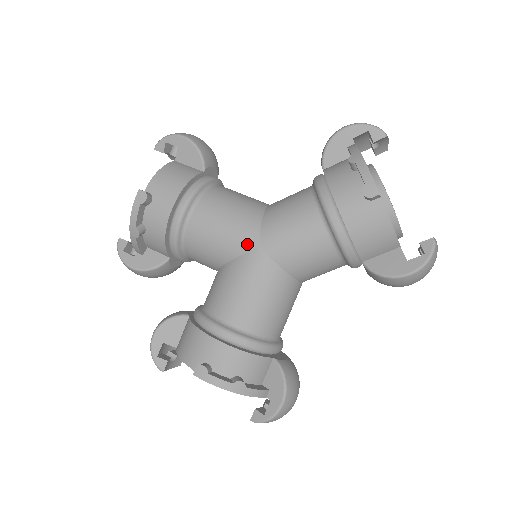
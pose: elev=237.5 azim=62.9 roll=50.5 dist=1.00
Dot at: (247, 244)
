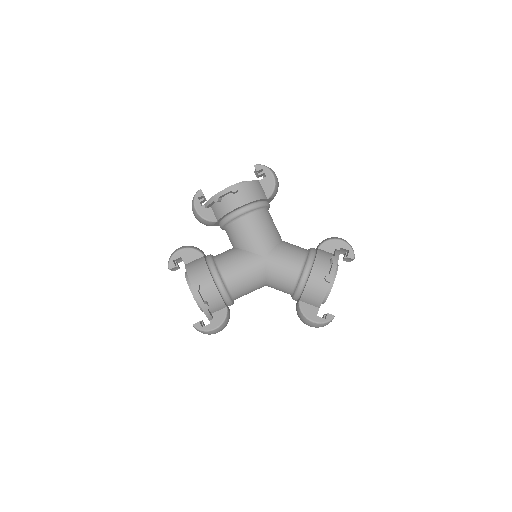
Dot at: (261, 251)
